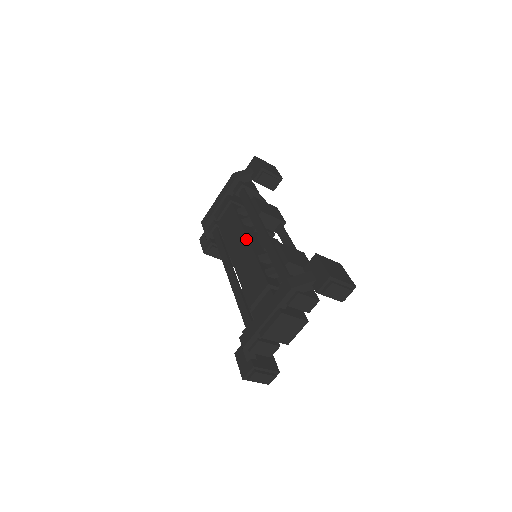
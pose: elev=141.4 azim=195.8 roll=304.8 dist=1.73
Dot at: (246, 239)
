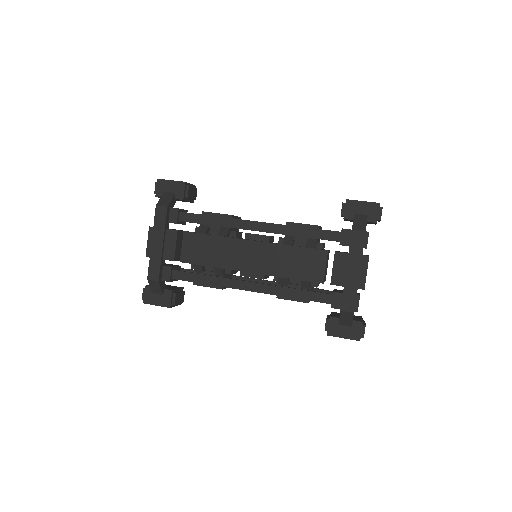
Dot at: (252, 242)
